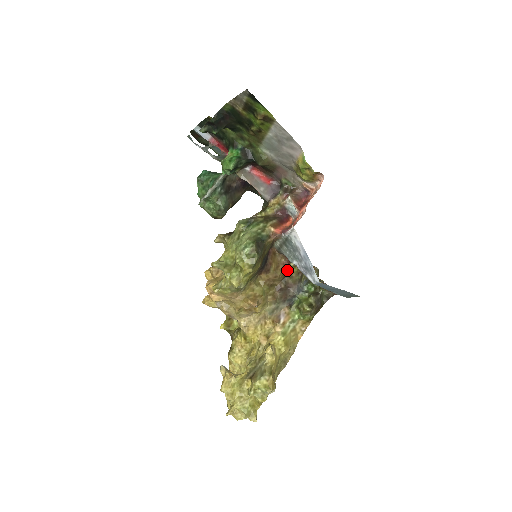
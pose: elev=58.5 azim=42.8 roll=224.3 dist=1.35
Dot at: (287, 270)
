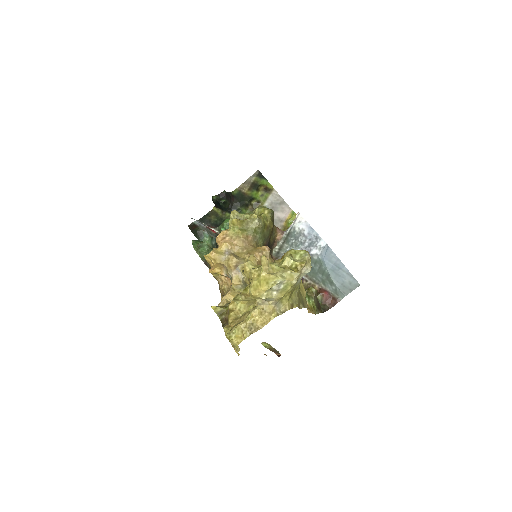
Dot at: occluded
